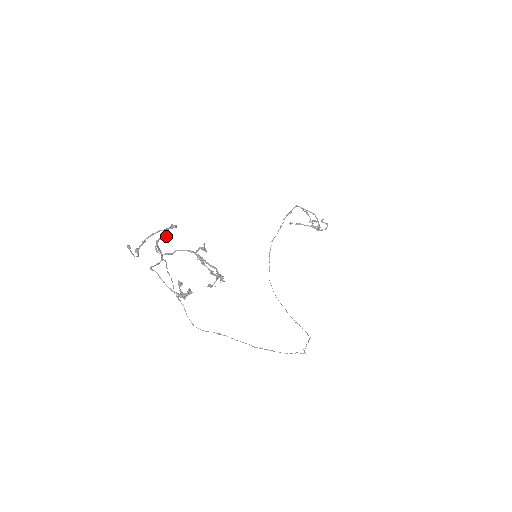
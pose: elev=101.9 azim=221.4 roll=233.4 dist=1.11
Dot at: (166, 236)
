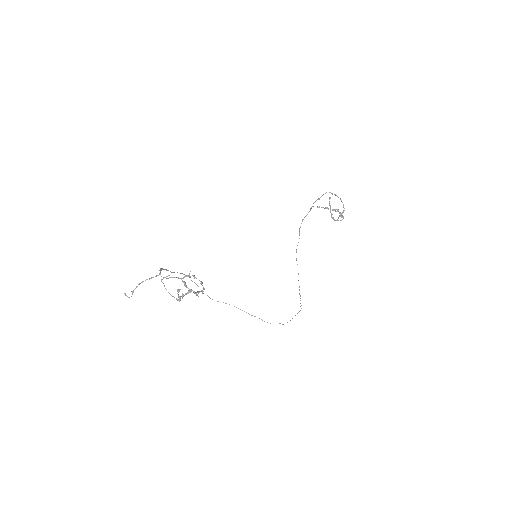
Dot at: occluded
